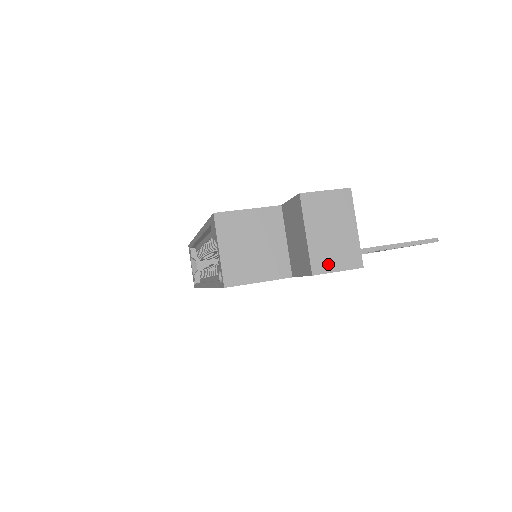
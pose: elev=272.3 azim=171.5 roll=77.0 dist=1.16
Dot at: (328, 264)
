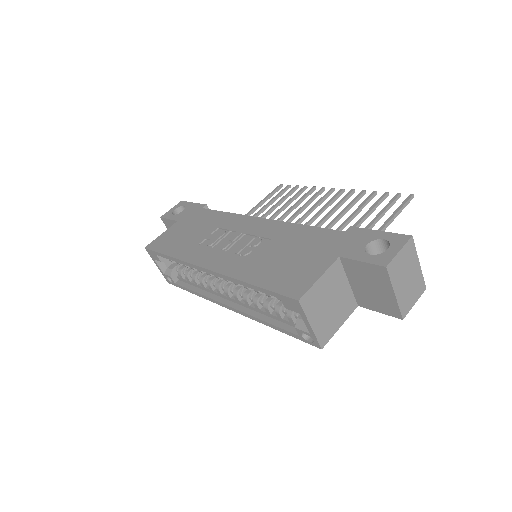
Dot at: (409, 304)
